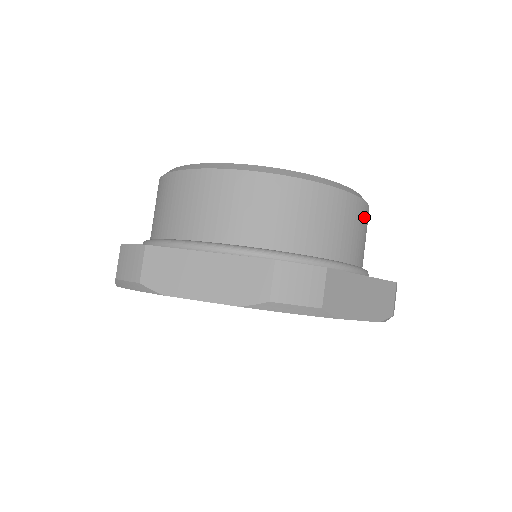
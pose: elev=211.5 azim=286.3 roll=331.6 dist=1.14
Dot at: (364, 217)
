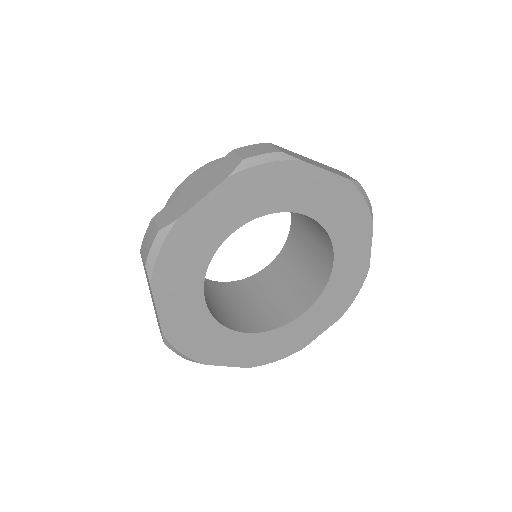
Dot at: occluded
